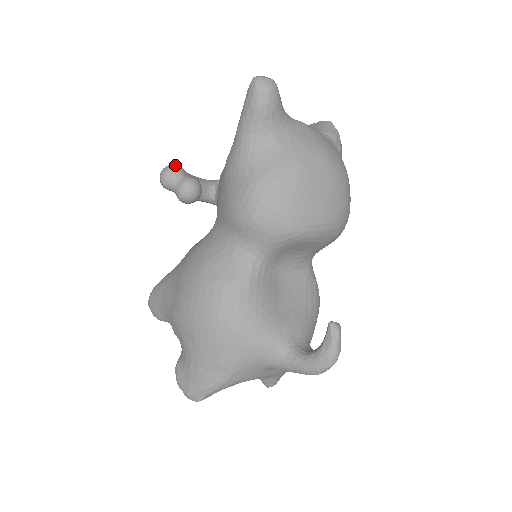
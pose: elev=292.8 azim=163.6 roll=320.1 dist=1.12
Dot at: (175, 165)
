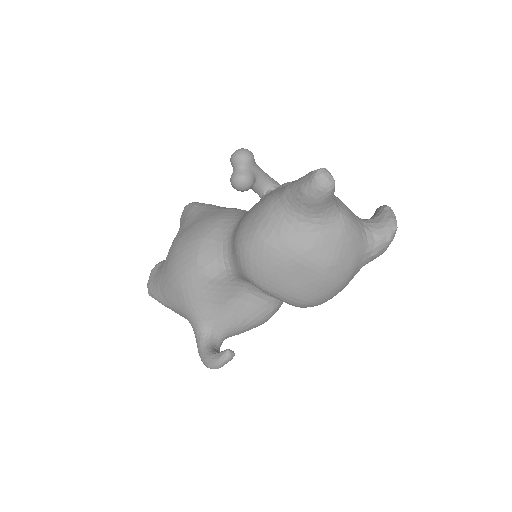
Dot at: (248, 155)
